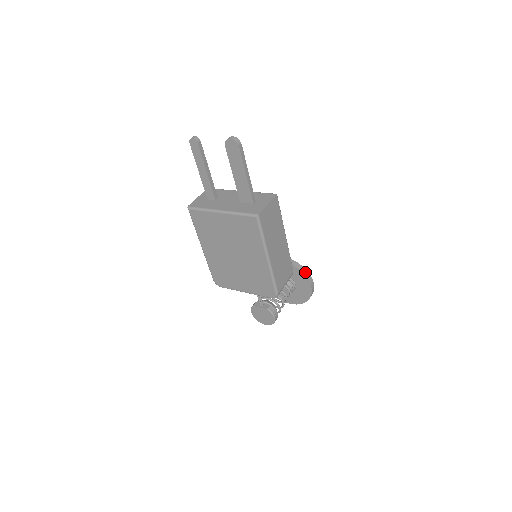
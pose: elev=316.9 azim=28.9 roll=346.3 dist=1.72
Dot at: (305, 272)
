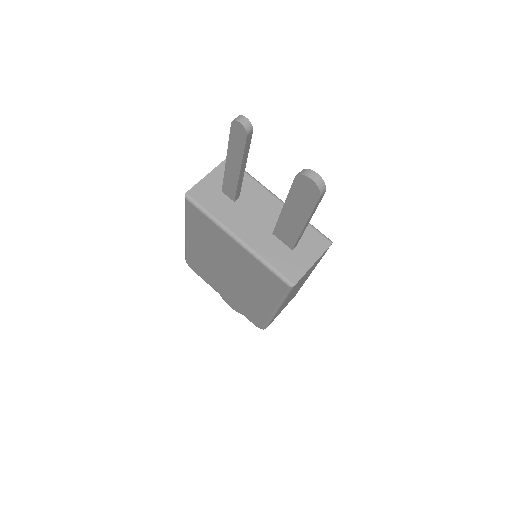
Dot at: occluded
